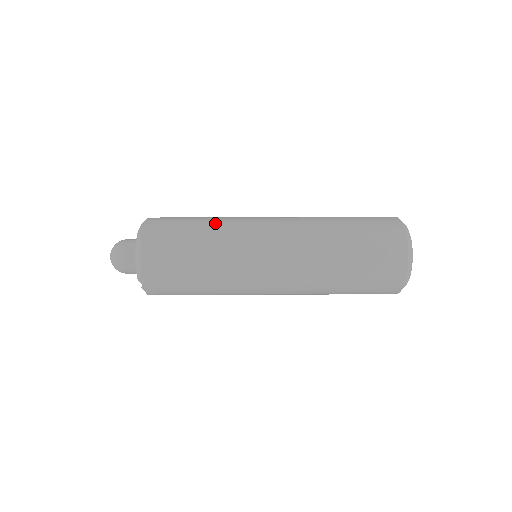
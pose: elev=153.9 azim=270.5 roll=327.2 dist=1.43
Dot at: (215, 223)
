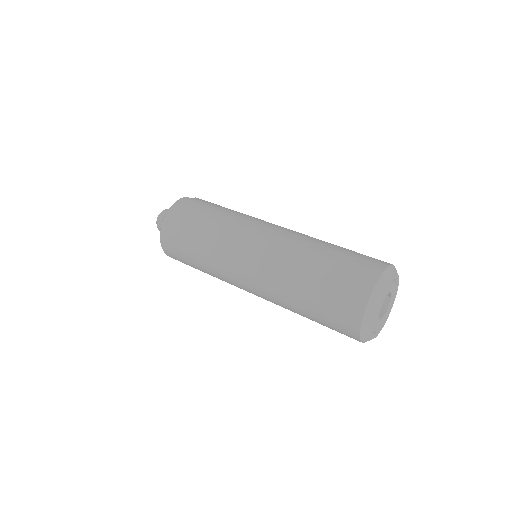
Dot at: (211, 232)
